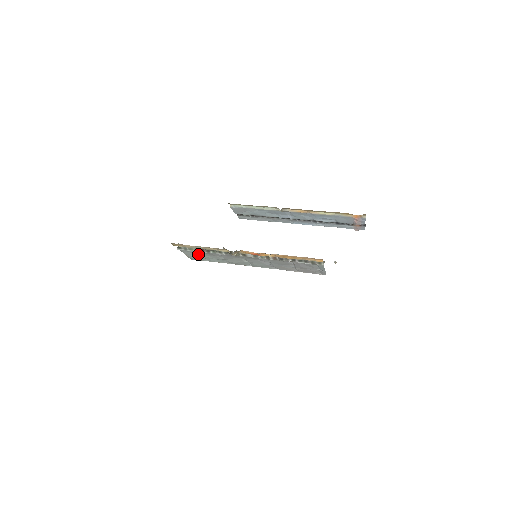
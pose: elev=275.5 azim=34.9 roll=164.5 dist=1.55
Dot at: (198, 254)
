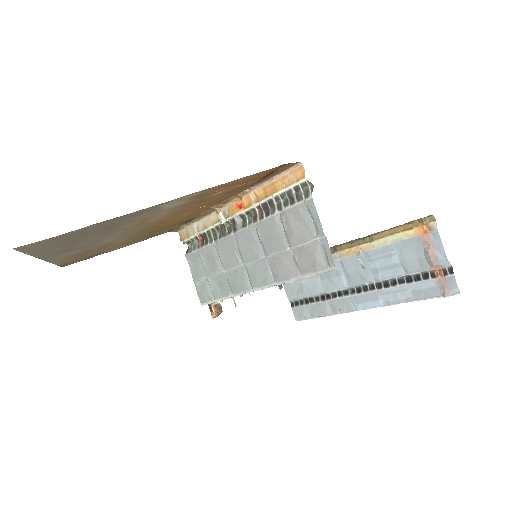
Dot at: (202, 268)
